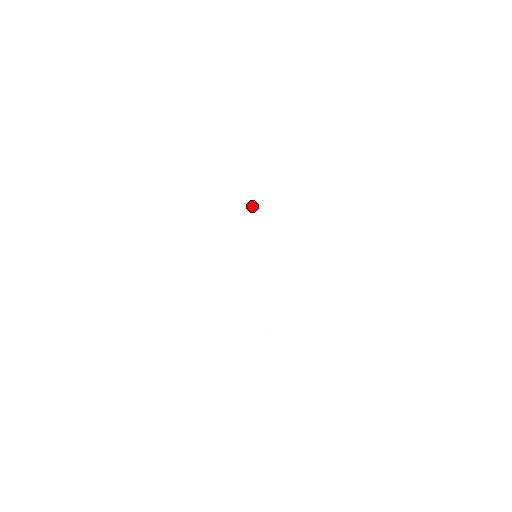
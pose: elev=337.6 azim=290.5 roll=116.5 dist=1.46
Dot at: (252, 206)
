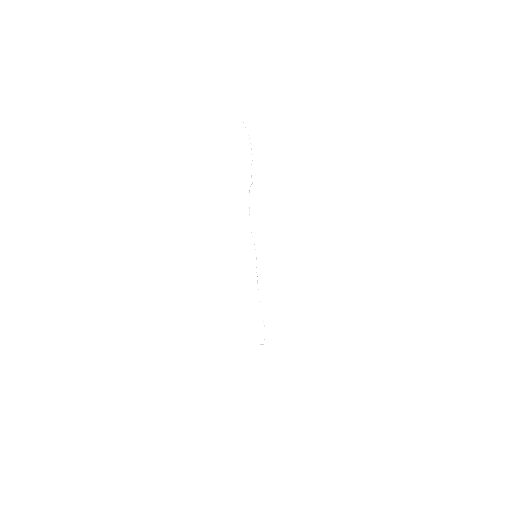
Dot at: (249, 213)
